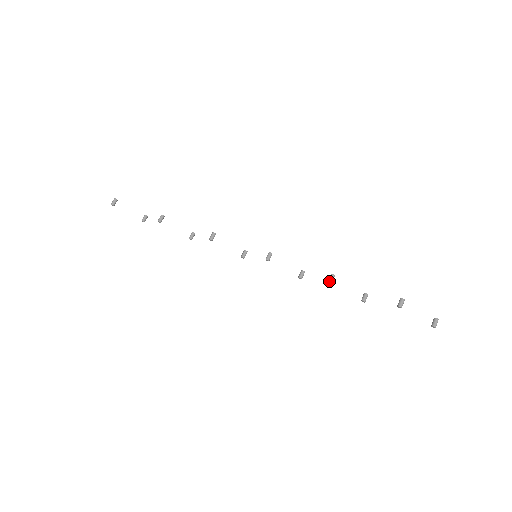
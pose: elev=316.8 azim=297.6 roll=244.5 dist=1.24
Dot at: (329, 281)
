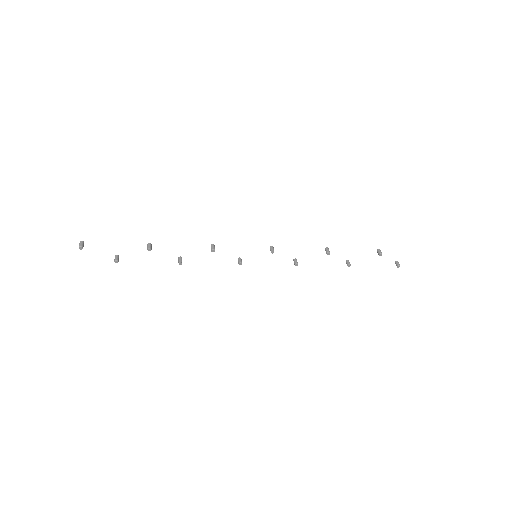
Dot at: (328, 252)
